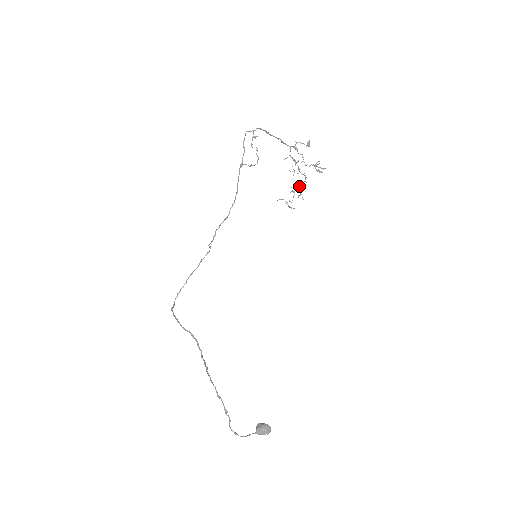
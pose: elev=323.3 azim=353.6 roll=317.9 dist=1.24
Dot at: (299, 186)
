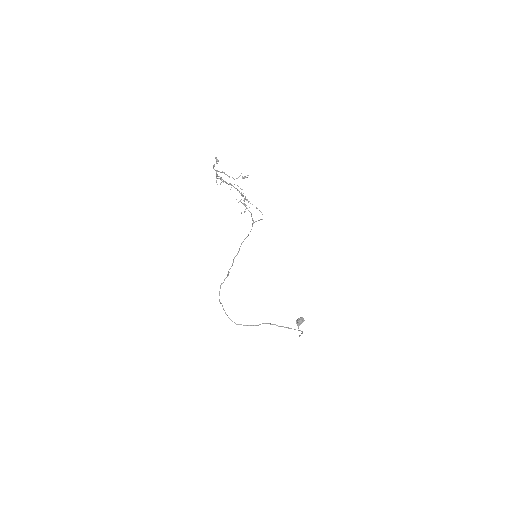
Dot at: (242, 196)
